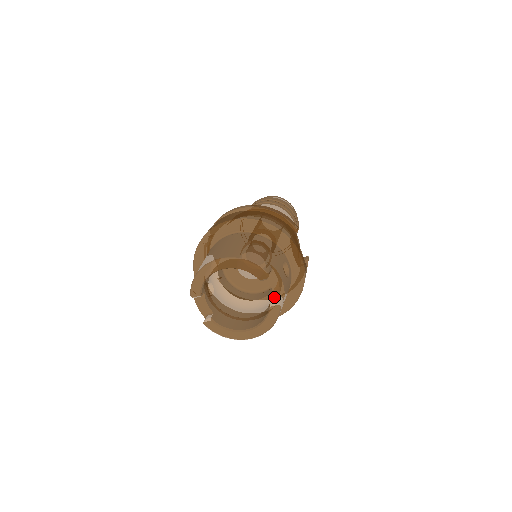
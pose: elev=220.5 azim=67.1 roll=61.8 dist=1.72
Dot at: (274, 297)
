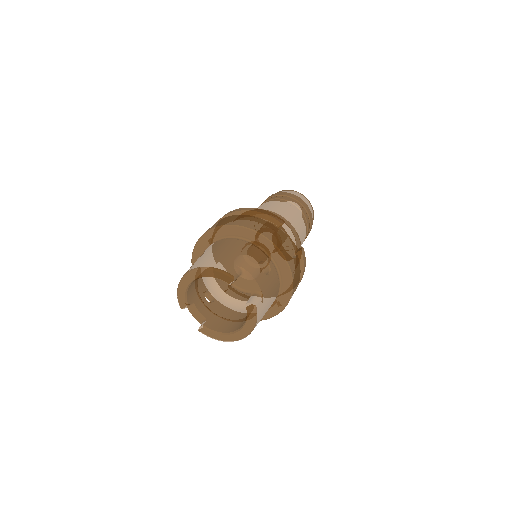
Dot at: (251, 297)
